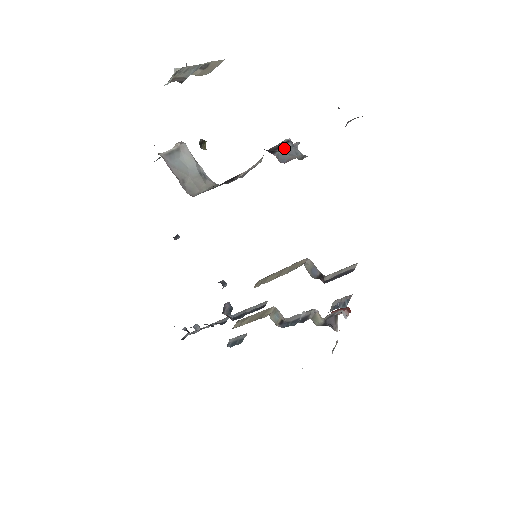
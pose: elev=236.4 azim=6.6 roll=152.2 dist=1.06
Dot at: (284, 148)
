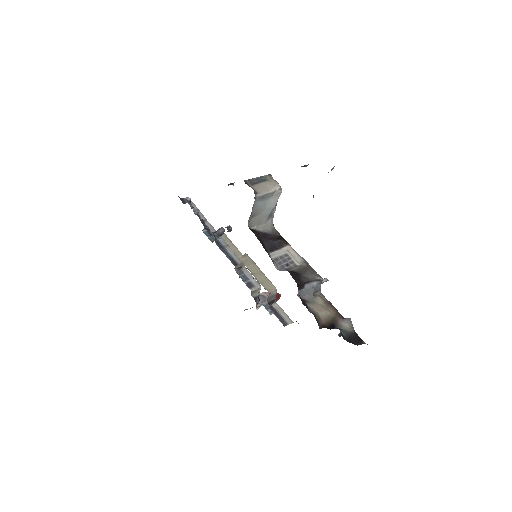
Dot at: (312, 284)
